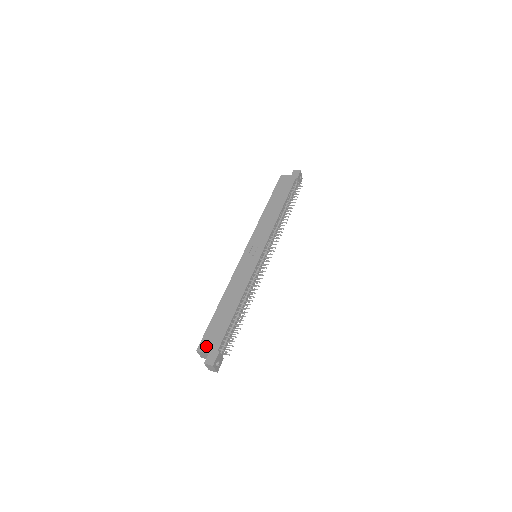
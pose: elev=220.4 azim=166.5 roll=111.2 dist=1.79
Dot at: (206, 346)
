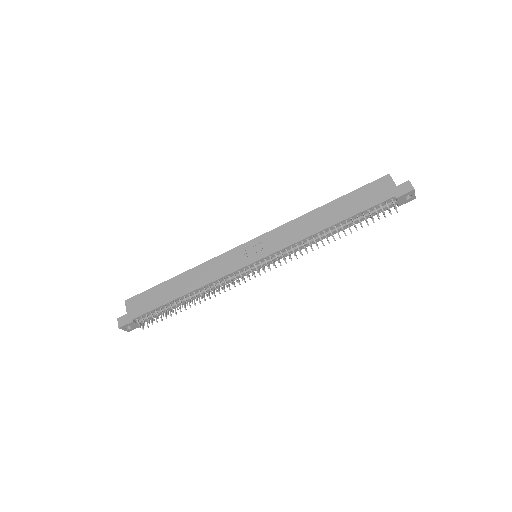
Dot at: (132, 305)
